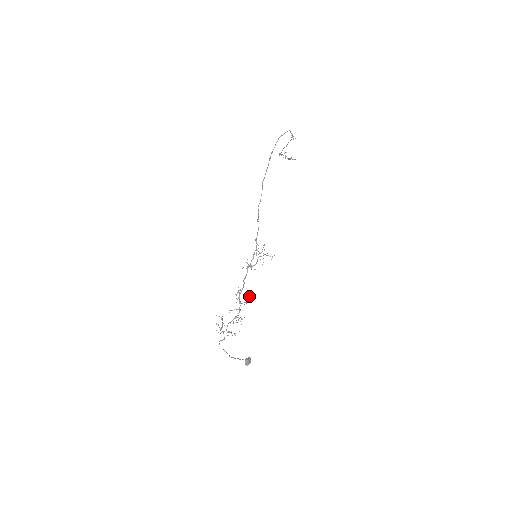
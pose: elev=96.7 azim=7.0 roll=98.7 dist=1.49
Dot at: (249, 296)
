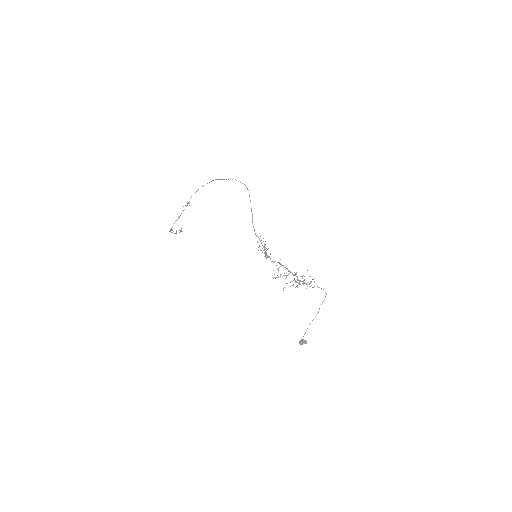
Dot at: occluded
